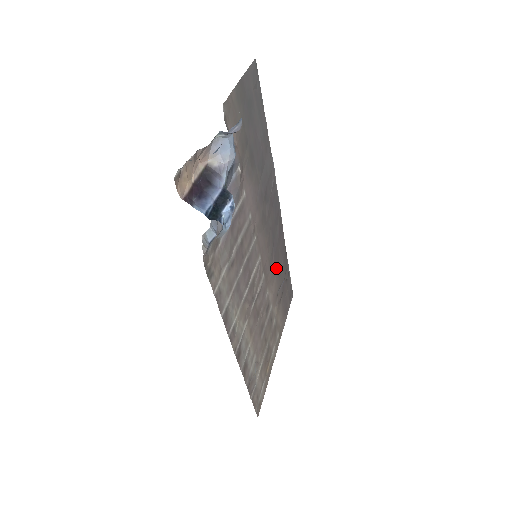
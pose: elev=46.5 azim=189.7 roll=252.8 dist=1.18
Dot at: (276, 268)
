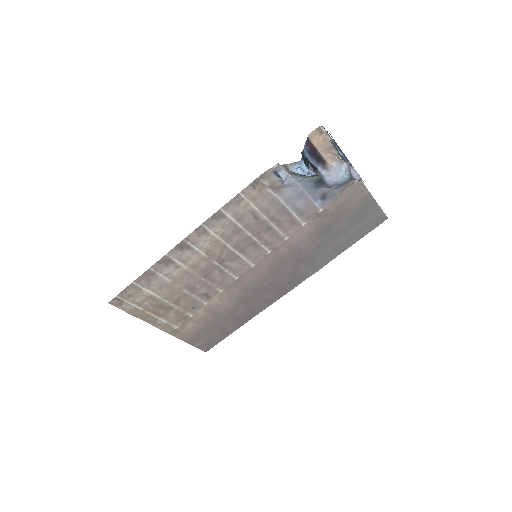
Dot at: (238, 303)
